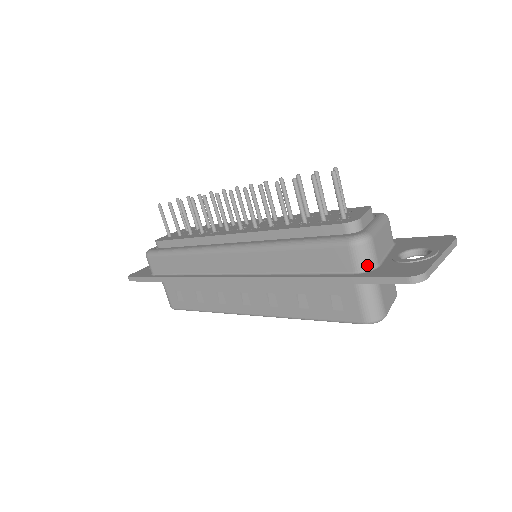
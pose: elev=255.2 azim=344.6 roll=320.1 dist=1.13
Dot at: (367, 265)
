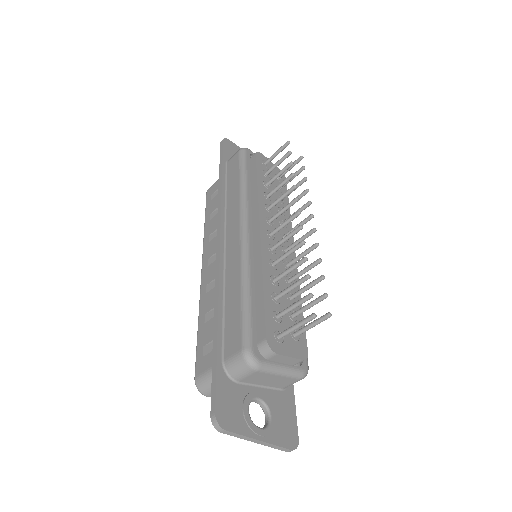
Dot at: (231, 371)
